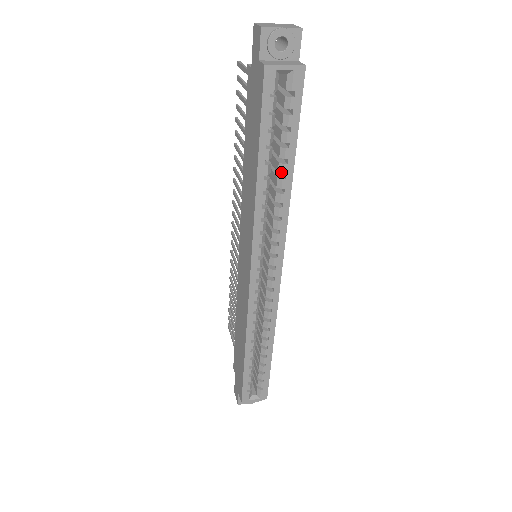
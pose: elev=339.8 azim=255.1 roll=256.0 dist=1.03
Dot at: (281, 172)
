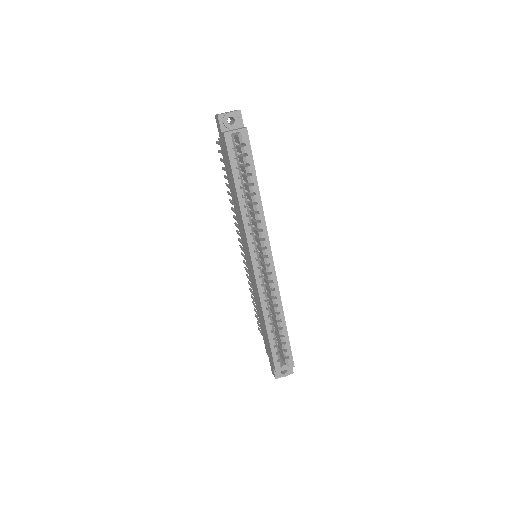
Dot at: (252, 191)
